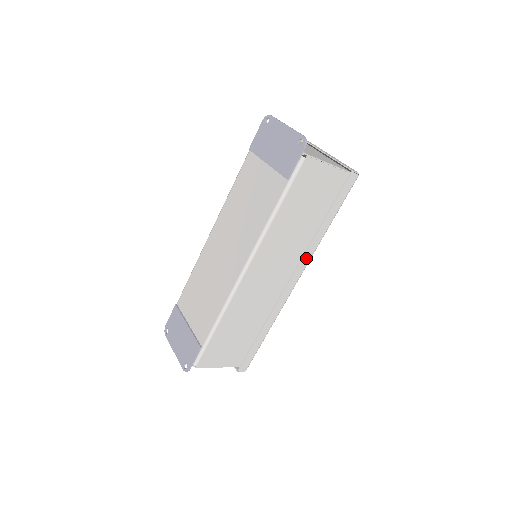
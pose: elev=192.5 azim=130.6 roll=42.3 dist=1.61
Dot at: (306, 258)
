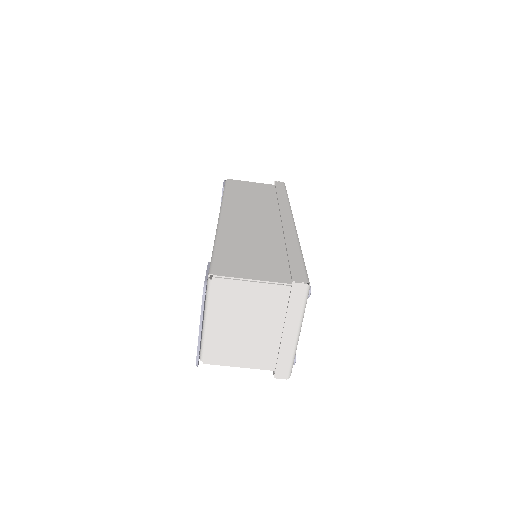
Dot at: (284, 209)
